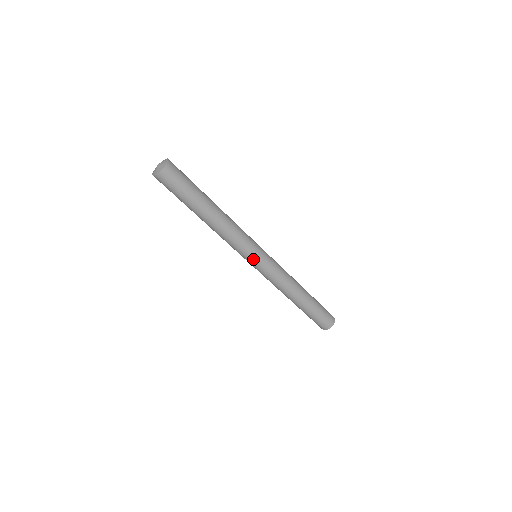
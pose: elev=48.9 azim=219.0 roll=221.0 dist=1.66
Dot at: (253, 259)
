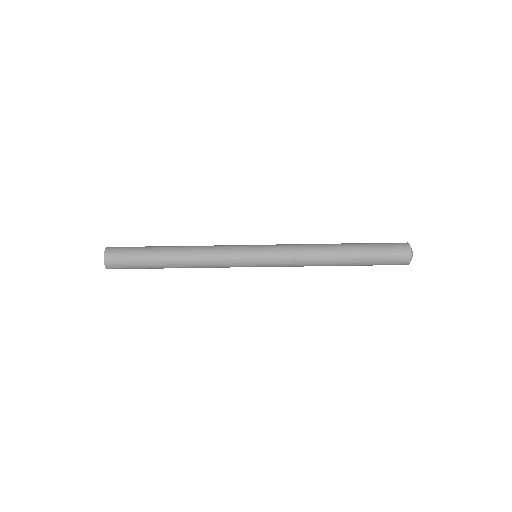
Dot at: (250, 261)
